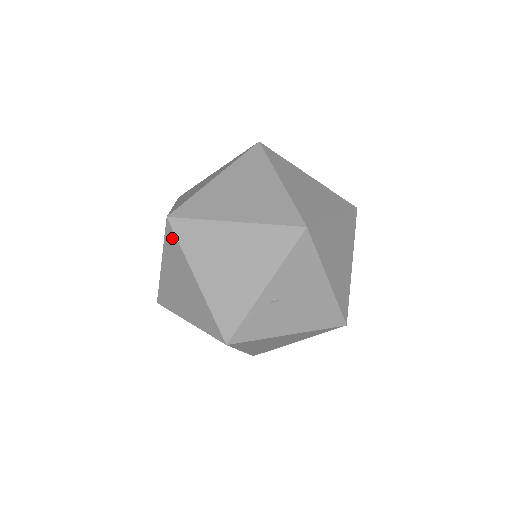
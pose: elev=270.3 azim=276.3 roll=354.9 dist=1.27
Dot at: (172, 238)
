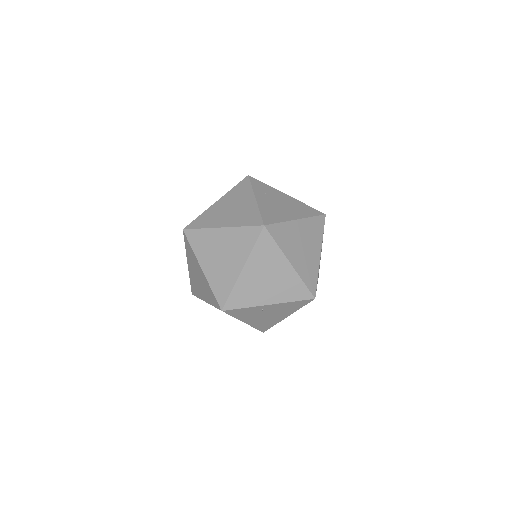
Dot at: (253, 235)
